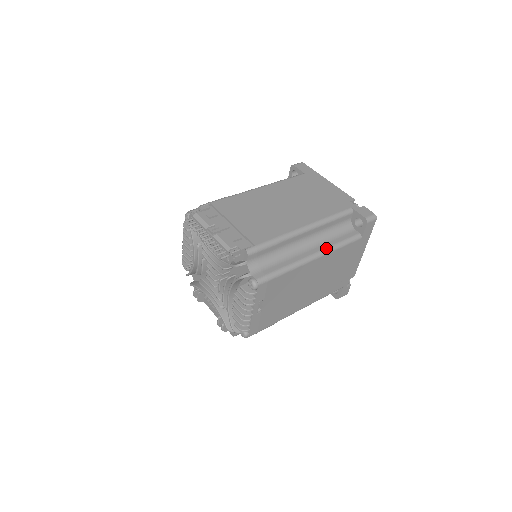
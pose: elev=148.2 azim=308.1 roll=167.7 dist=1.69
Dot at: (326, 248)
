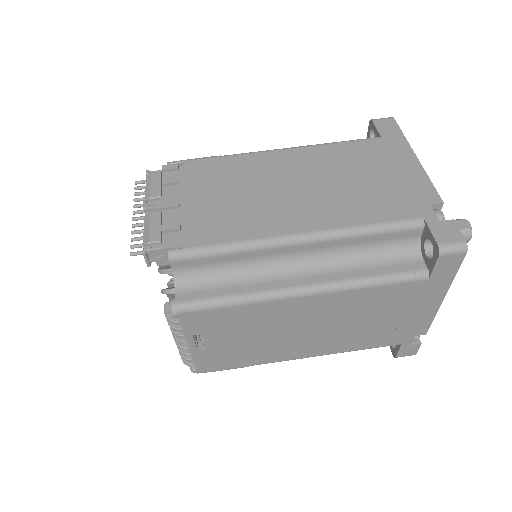
Dot at: (338, 281)
